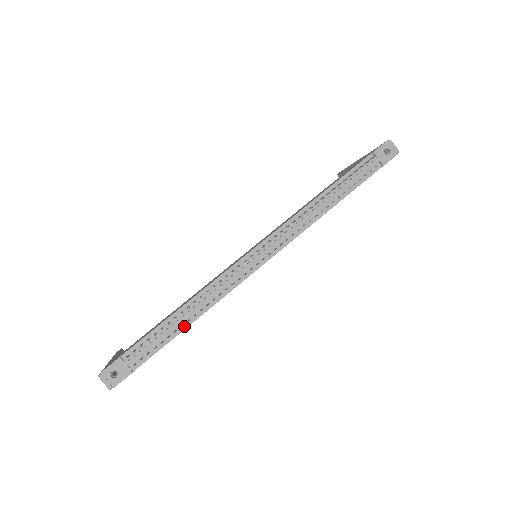
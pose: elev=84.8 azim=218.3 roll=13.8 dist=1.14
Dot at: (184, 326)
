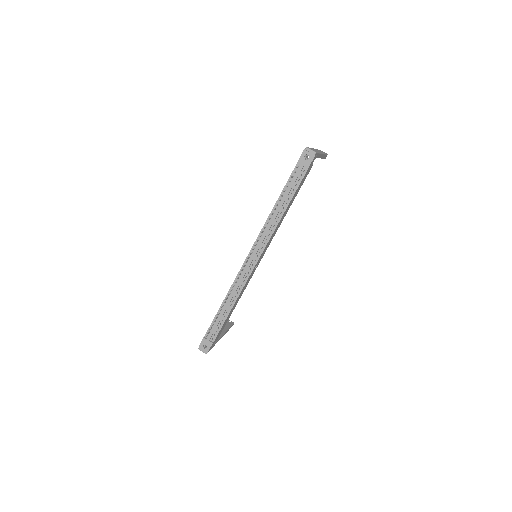
Dot at: (228, 312)
